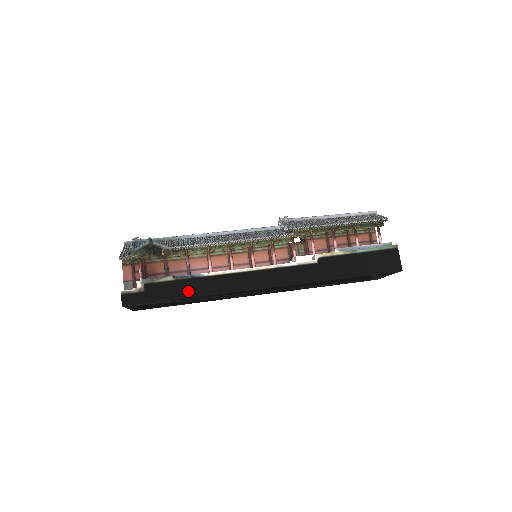
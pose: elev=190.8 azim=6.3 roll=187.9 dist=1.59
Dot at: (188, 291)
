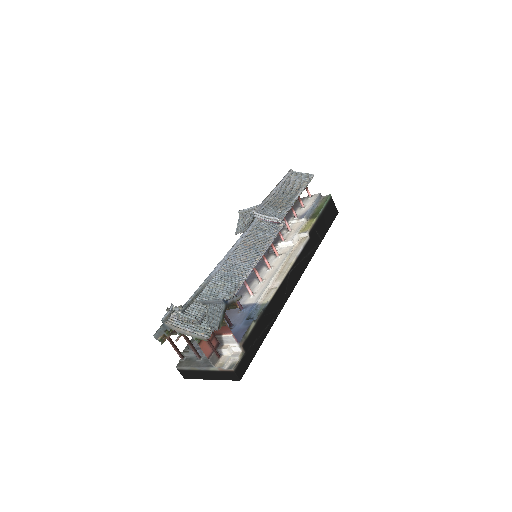
Dot at: (267, 324)
